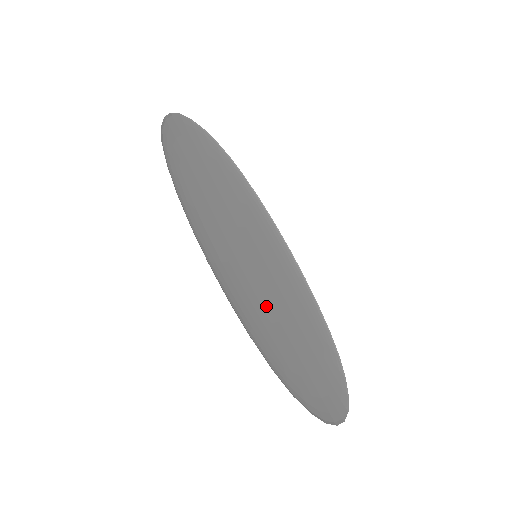
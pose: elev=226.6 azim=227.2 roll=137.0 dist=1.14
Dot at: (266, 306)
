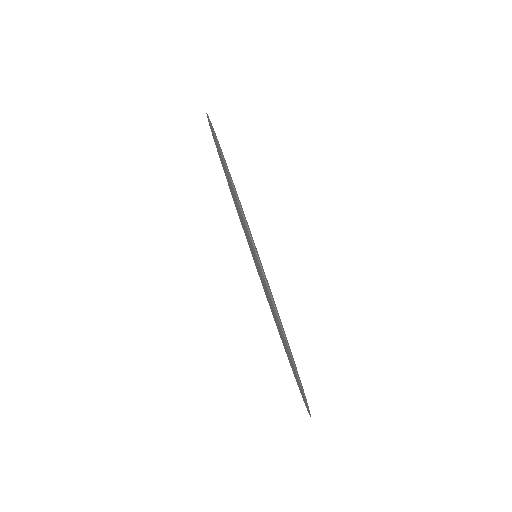
Dot at: occluded
